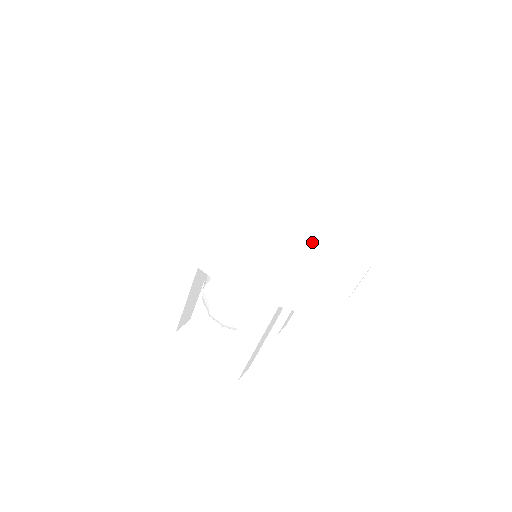
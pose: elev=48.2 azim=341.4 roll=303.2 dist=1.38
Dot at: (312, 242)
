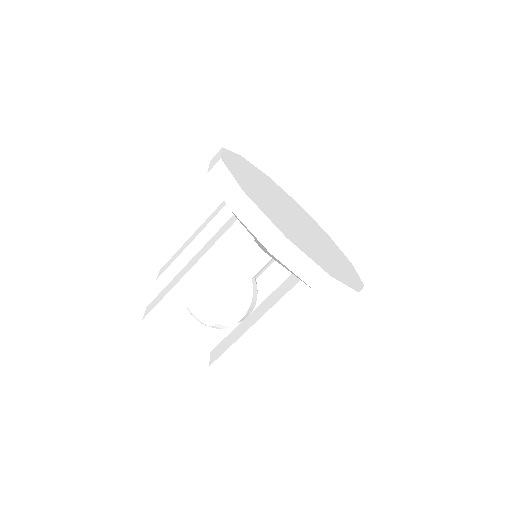
Dot at: (326, 247)
